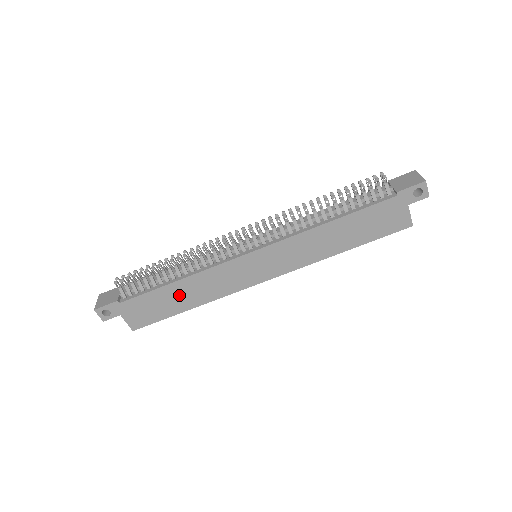
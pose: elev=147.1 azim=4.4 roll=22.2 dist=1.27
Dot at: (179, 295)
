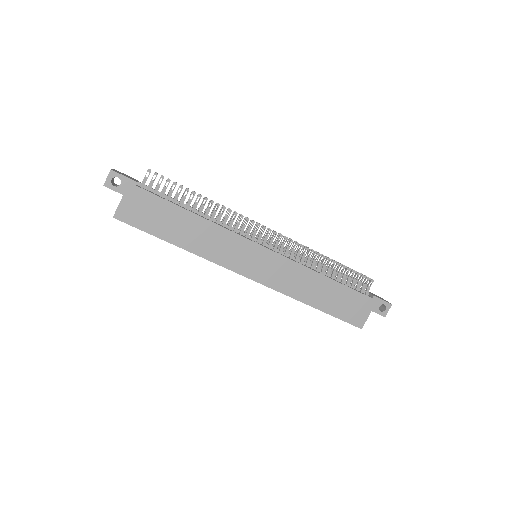
Dot at: (184, 226)
